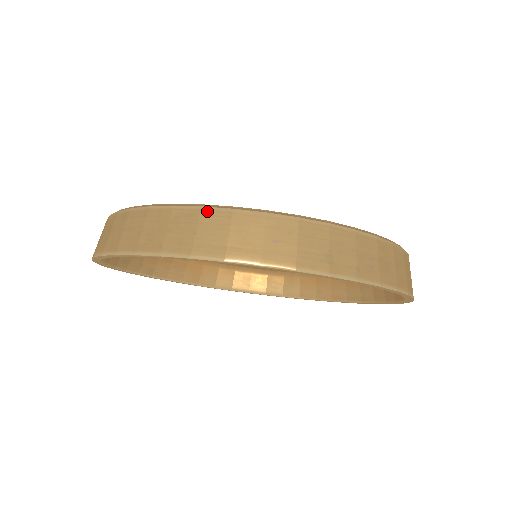
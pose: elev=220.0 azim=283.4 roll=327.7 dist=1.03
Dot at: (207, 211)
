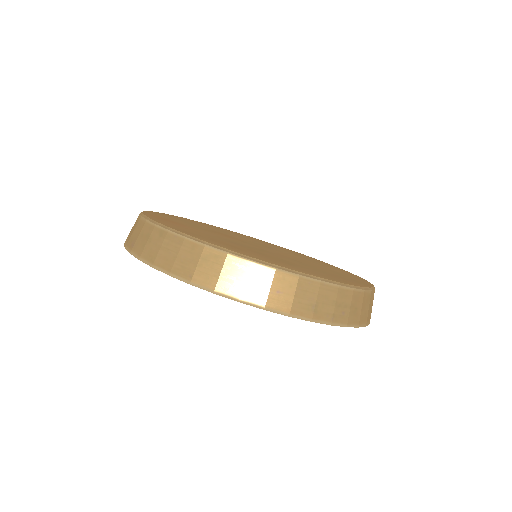
Dot at: (231, 257)
